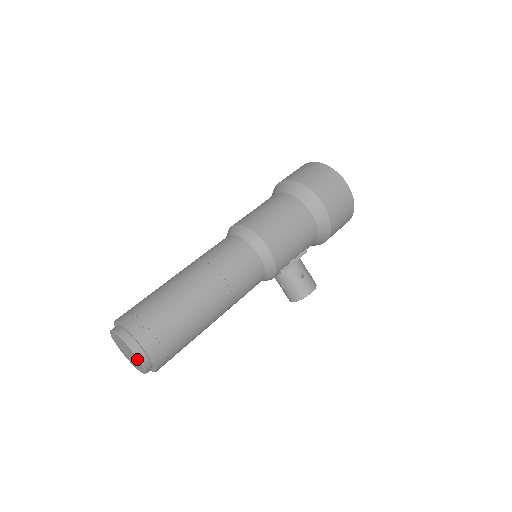
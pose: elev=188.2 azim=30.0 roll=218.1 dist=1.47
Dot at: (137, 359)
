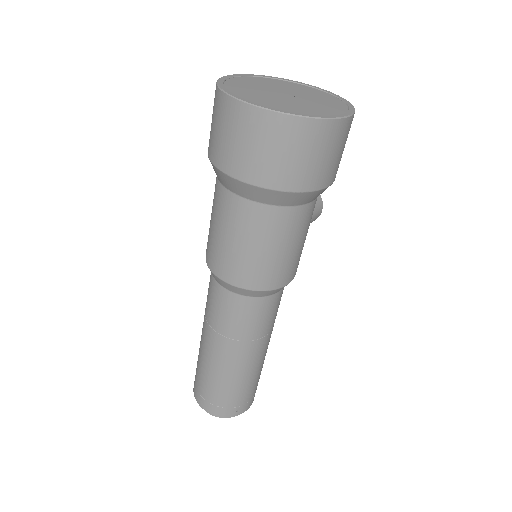
Dot at: occluded
